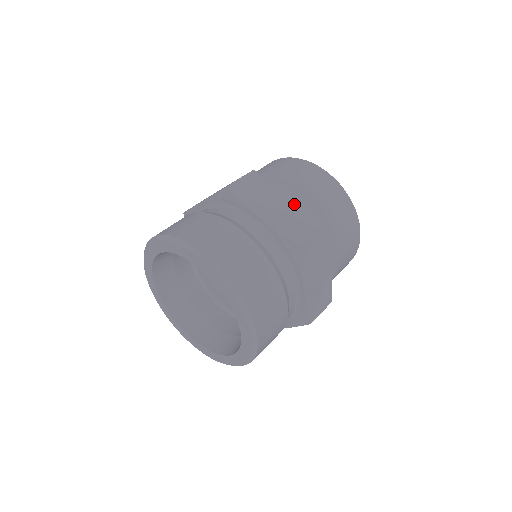
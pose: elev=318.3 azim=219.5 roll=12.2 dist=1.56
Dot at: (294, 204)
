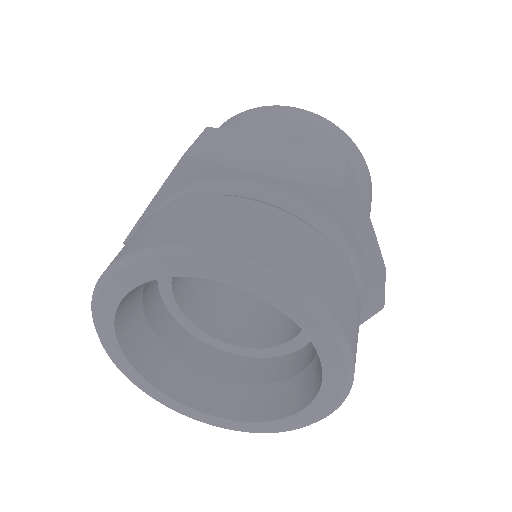
Dot at: (289, 145)
